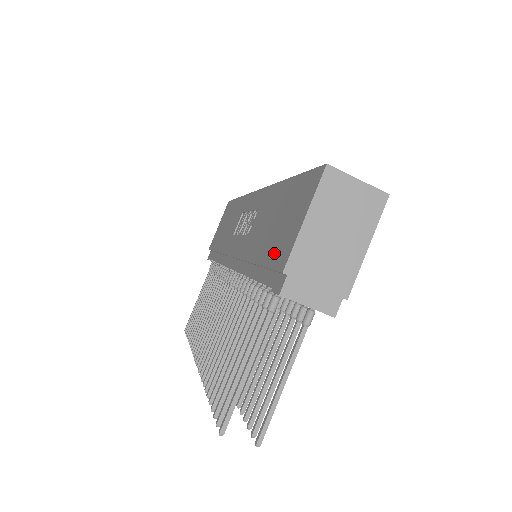
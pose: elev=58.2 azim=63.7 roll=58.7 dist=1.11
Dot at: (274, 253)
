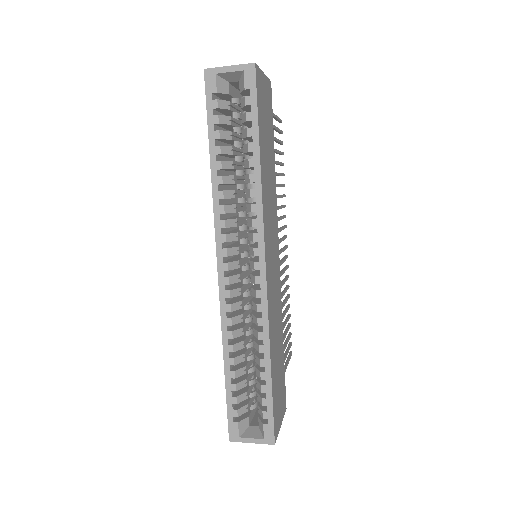
Dot at: occluded
